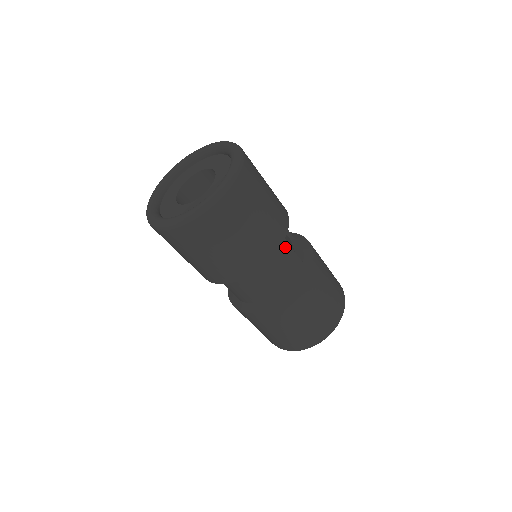
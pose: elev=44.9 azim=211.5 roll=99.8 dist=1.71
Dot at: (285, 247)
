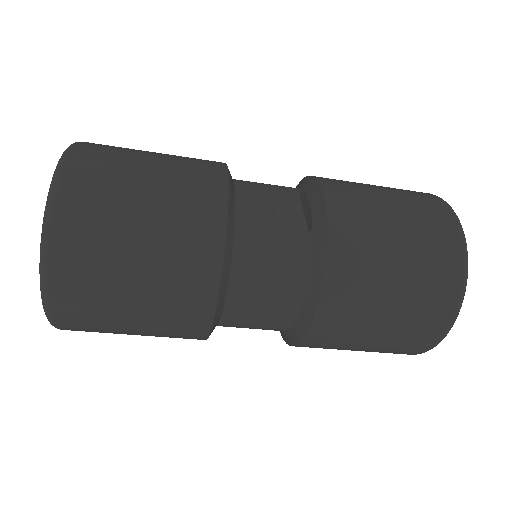
Dot at: (251, 235)
